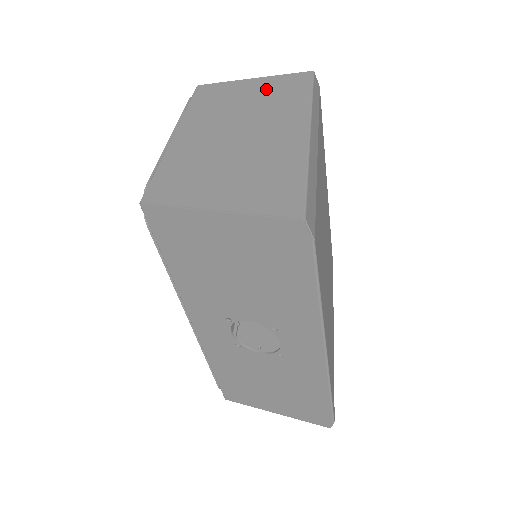
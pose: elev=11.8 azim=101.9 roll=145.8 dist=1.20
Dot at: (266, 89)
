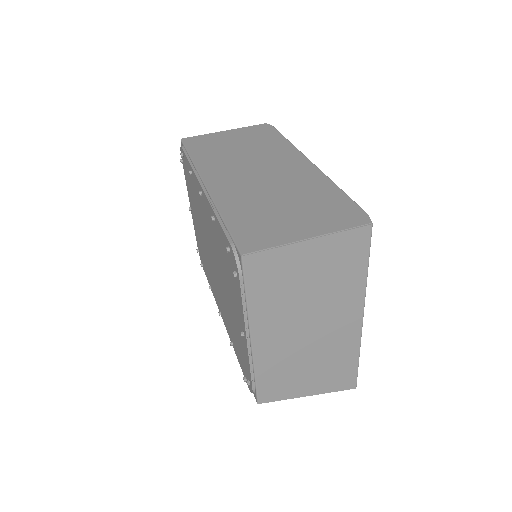
Dot at: (326, 264)
